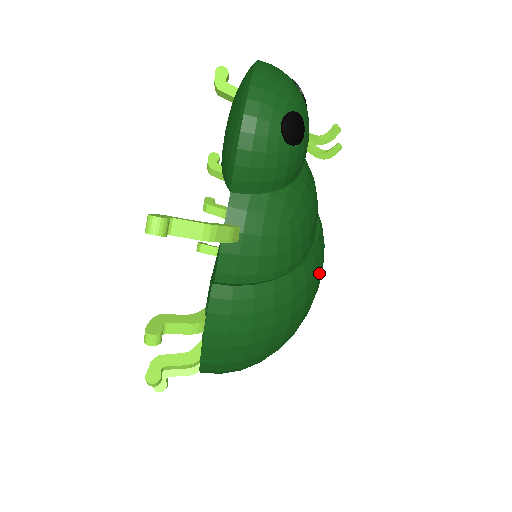
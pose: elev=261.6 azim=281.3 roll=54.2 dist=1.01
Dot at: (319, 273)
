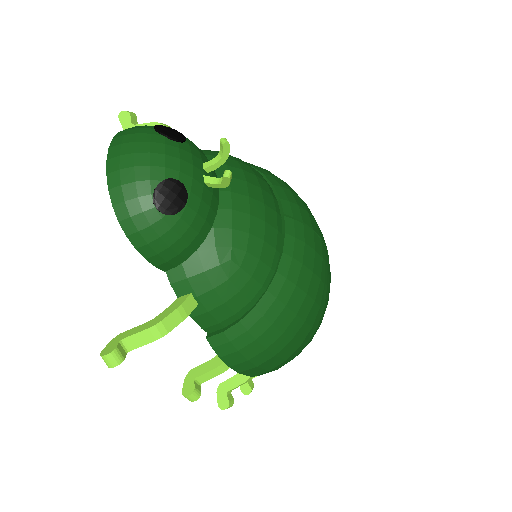
Dot at: (308, 256)
